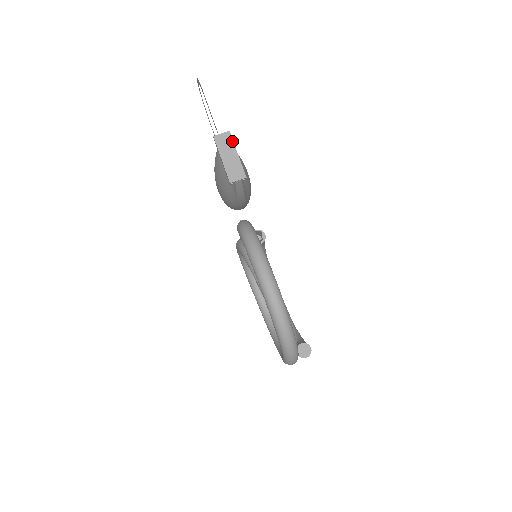
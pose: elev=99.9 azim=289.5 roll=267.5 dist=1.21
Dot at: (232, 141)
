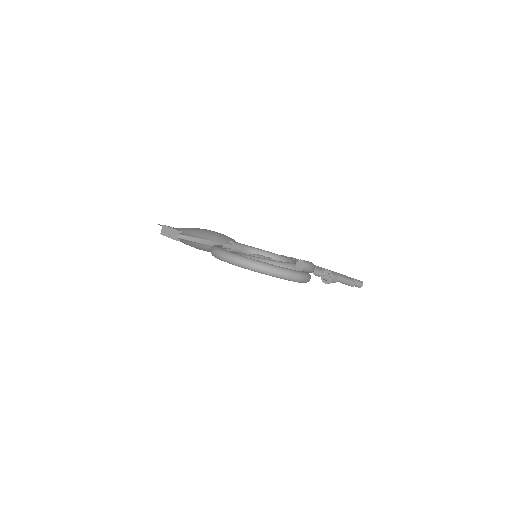
Dot at: (166, 227)
